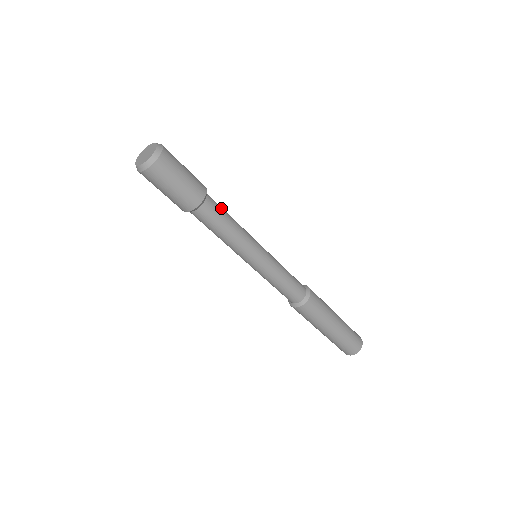
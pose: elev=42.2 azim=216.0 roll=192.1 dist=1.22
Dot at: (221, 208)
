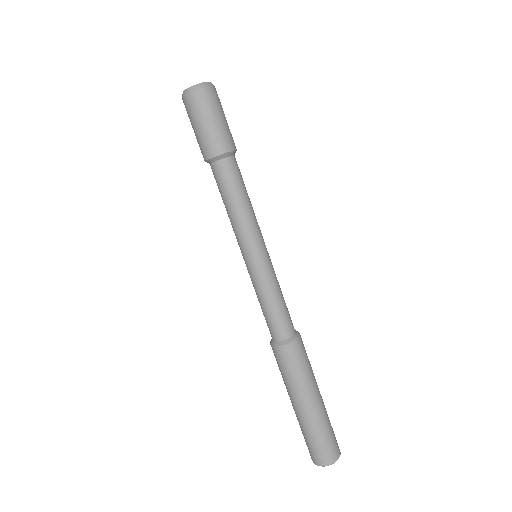
Dot at: occluded
